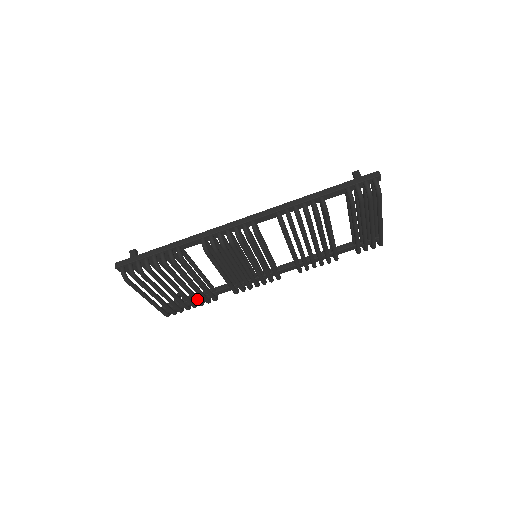
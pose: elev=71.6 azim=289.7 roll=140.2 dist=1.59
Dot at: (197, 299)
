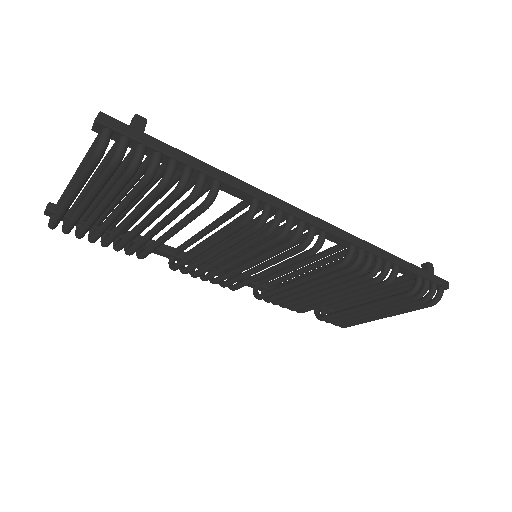
Dot at: (127, 243)
